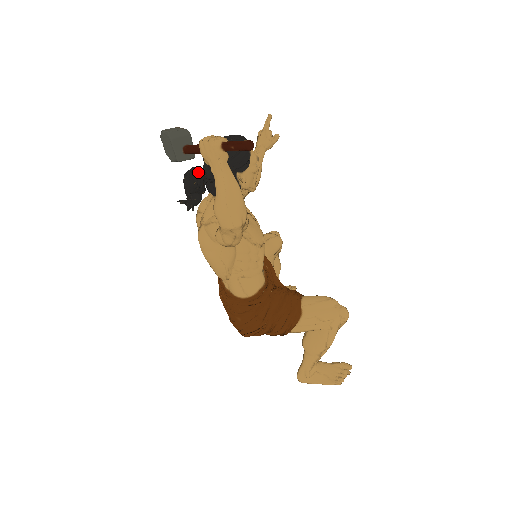
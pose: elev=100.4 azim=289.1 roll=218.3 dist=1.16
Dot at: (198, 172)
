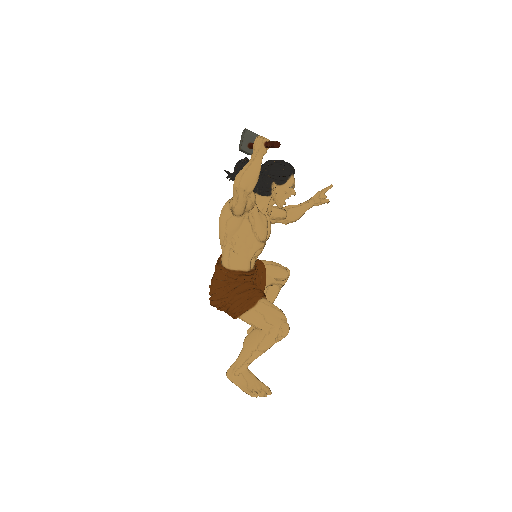
Dot at: occluded
